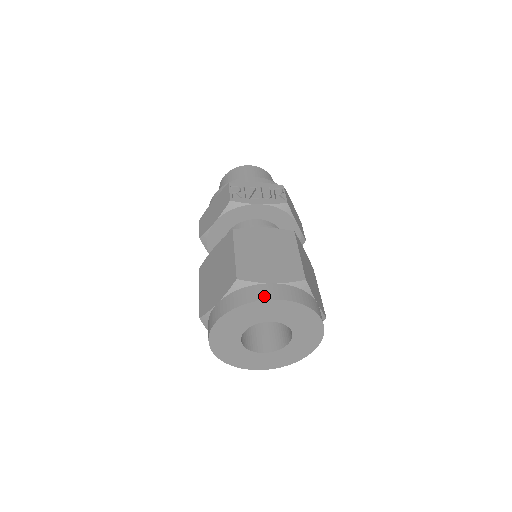
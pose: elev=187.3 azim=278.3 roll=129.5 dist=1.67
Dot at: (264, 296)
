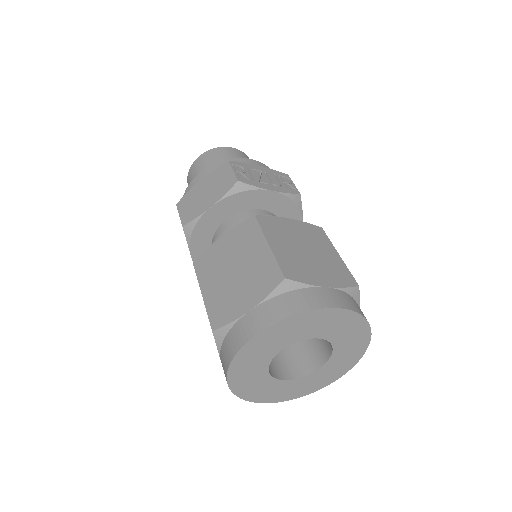
Dot at: (324, 303)
